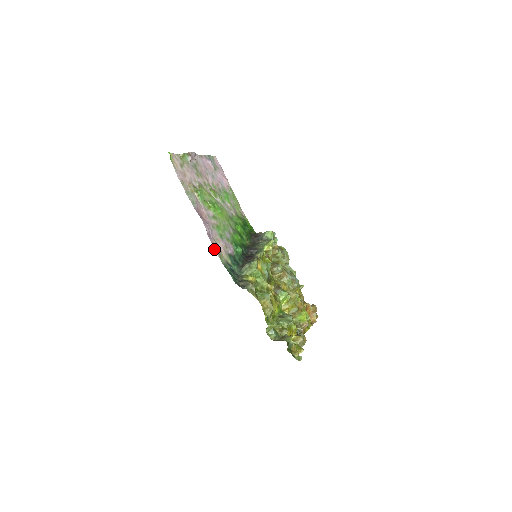
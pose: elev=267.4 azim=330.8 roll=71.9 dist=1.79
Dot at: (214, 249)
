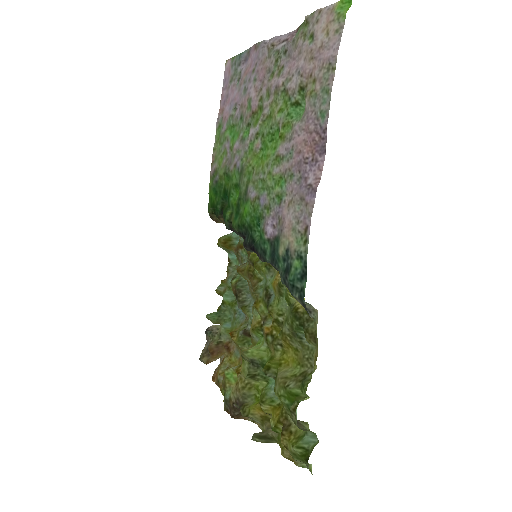
Dot at: occluded
